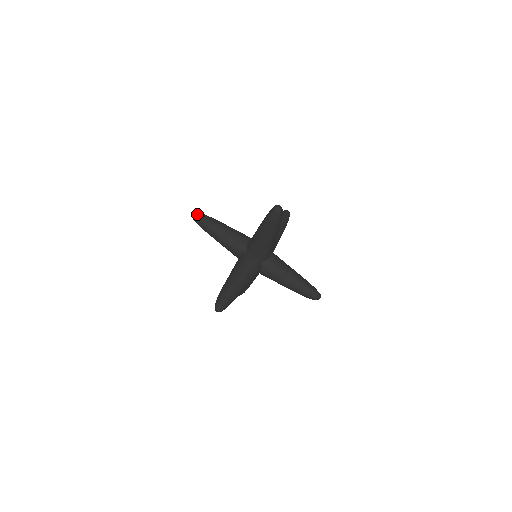
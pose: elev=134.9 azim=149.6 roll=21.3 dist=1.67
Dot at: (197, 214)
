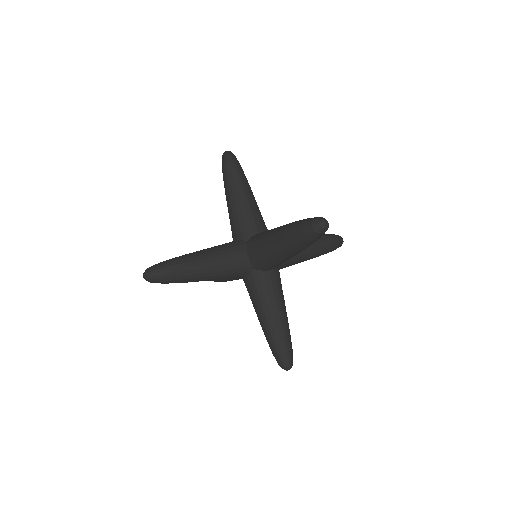
Dot at: occluded
